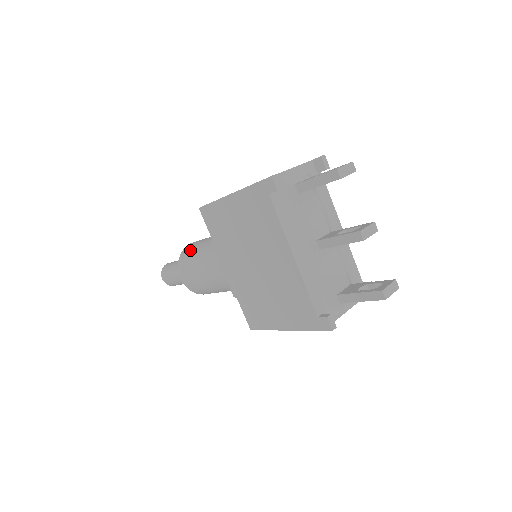
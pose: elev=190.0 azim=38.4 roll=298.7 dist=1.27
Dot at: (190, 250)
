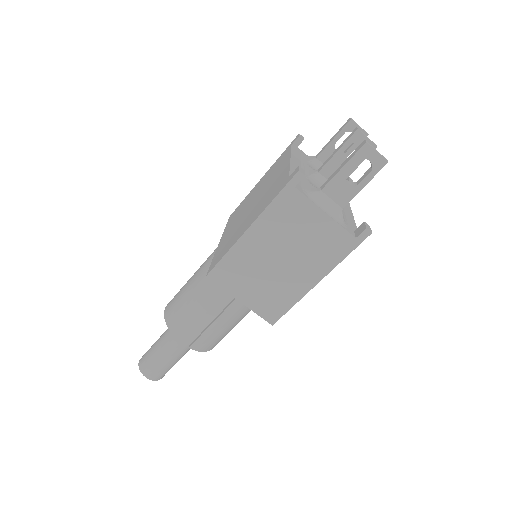
Dot at: occluded
